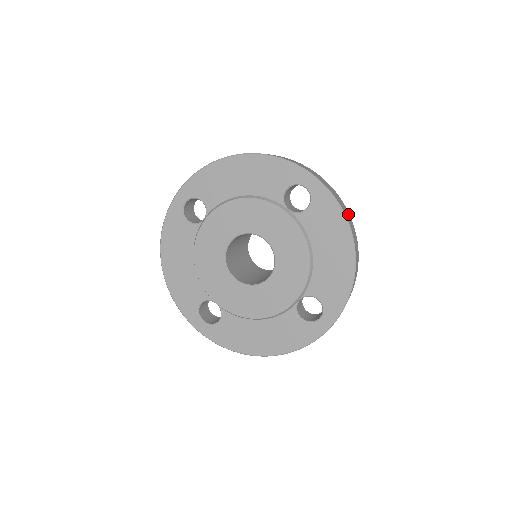
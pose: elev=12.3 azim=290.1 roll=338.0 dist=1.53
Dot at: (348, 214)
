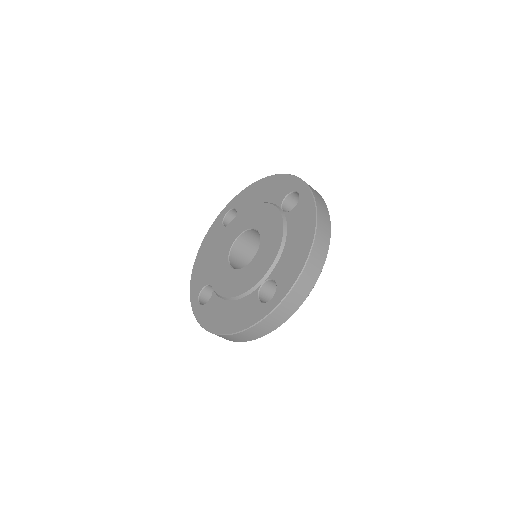
Dot at: (327, 219)
